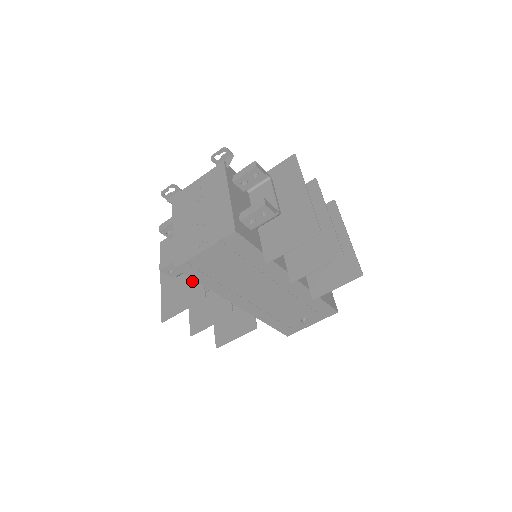
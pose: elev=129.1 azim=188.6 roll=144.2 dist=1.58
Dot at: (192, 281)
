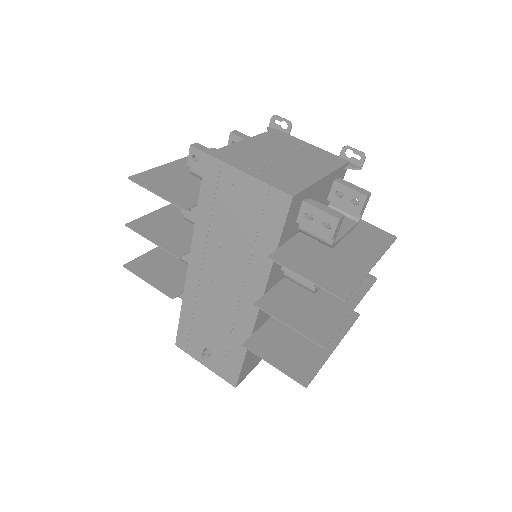
Dot at: (195, 190)
